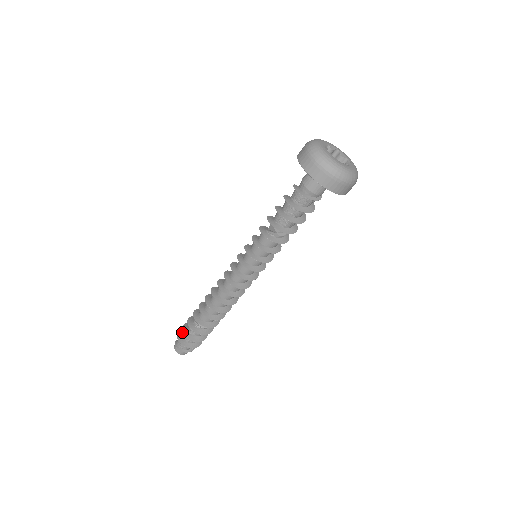
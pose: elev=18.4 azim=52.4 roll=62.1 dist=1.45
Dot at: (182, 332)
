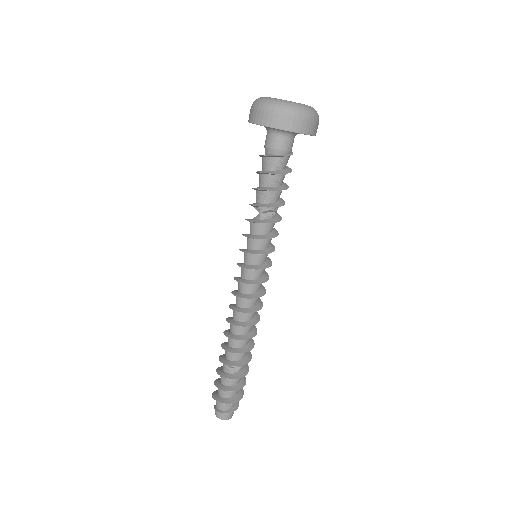
Dot at: occluded
